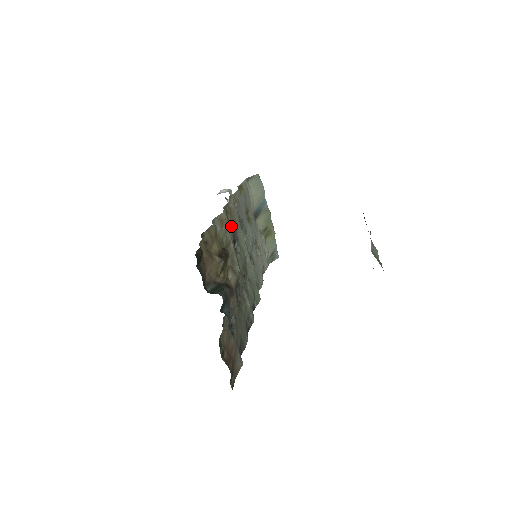
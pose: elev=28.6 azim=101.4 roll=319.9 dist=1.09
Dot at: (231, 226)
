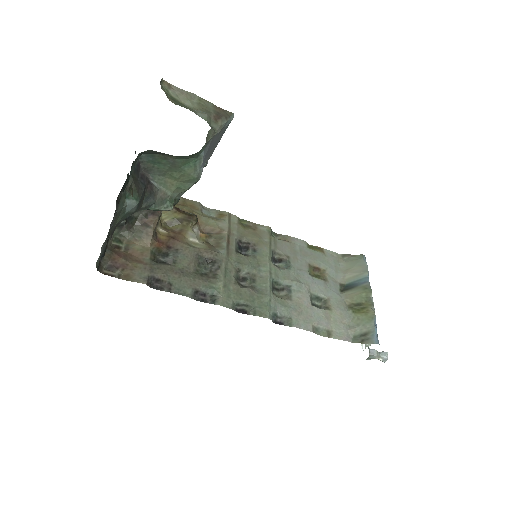
Dot at: (244, 233)
